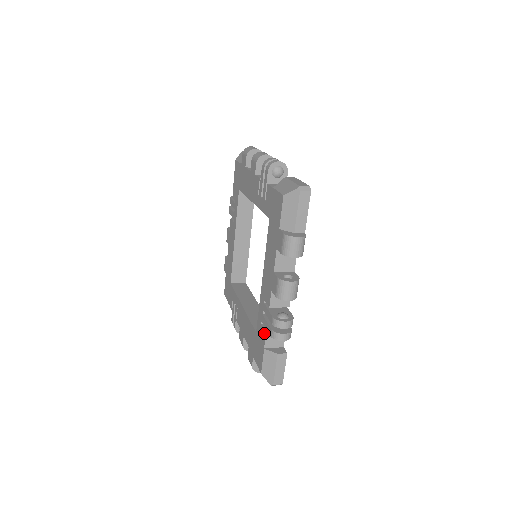
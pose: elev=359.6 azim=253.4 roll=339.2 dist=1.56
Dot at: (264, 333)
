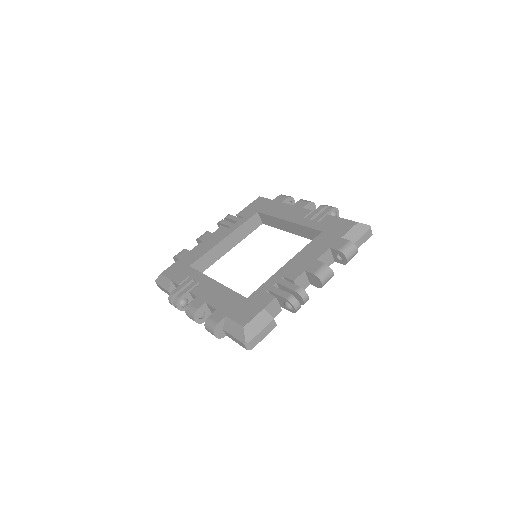
Dot at: (271, 297)
